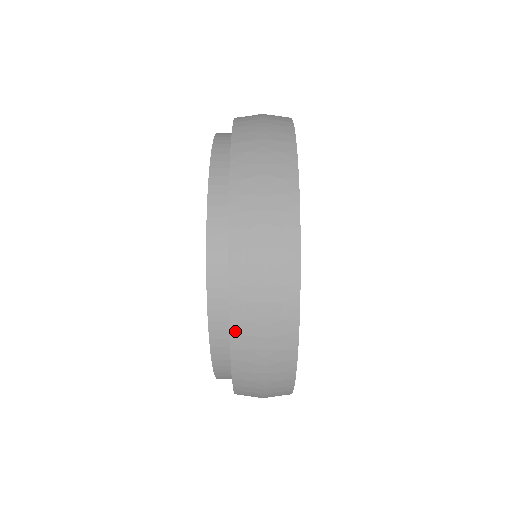
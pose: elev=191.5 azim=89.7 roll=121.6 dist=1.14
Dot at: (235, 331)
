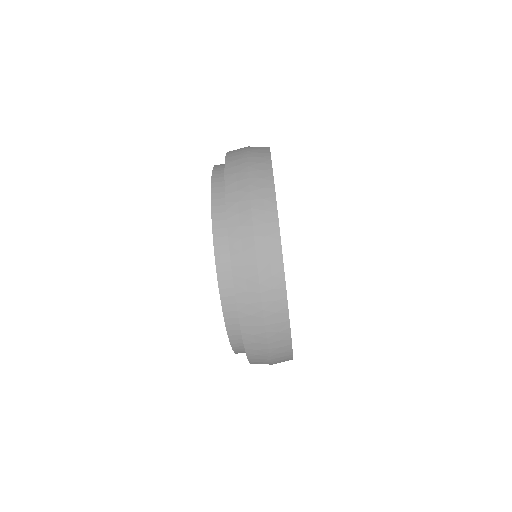
Dot at: (229, 161)
